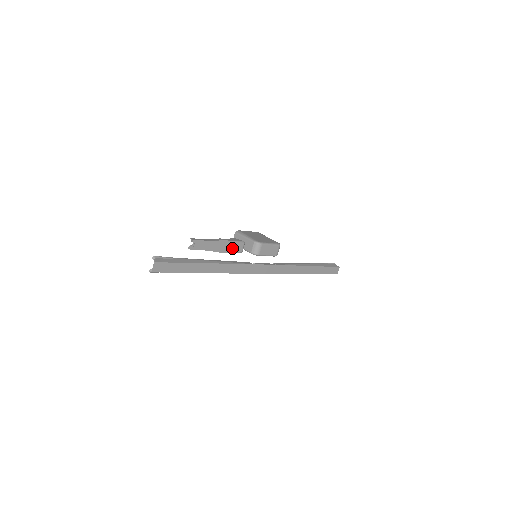
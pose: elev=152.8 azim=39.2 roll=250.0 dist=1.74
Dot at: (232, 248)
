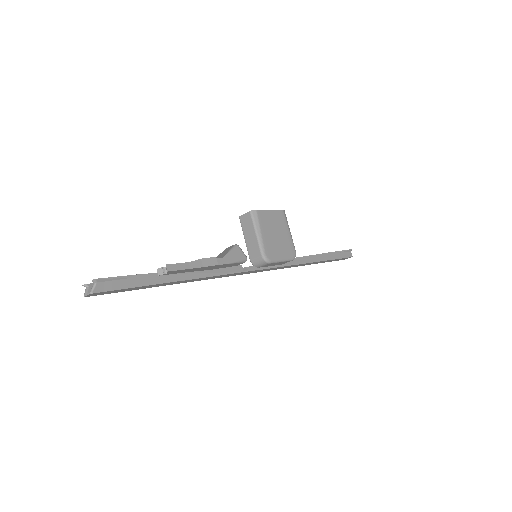
Dot at: (225, 266)
